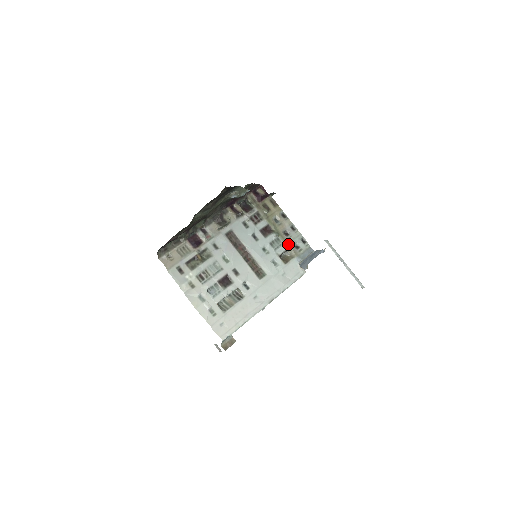
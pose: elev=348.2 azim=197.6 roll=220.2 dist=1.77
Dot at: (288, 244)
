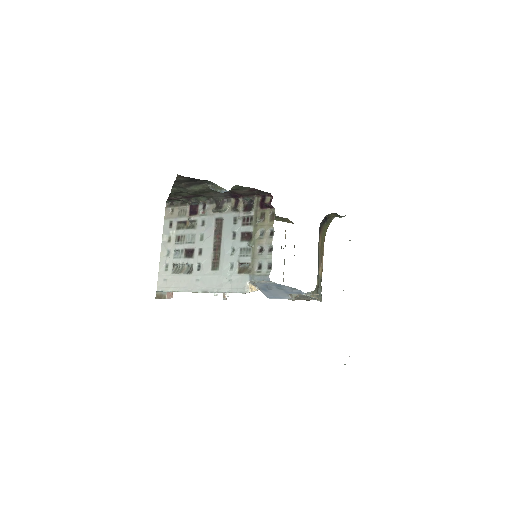
Dot at: (254, 259)
